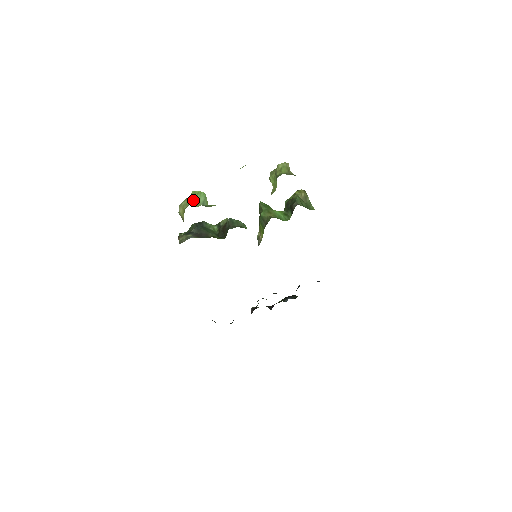
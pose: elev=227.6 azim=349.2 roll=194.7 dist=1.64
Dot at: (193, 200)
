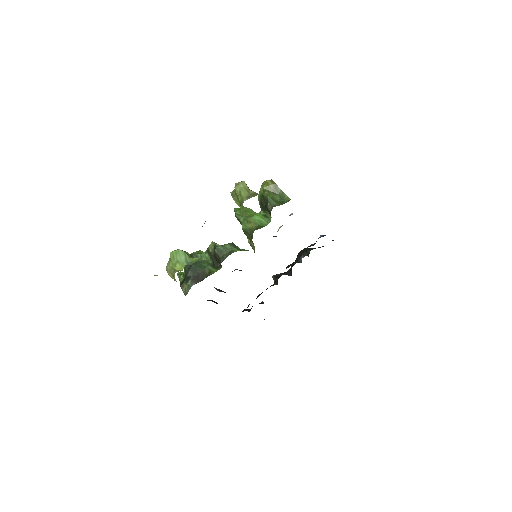
Dot at: (175, 263)
